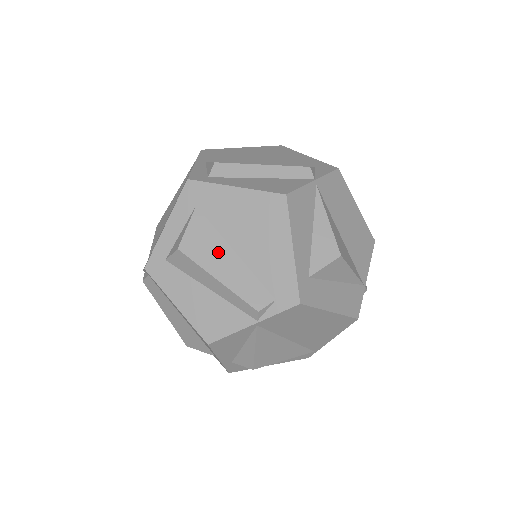
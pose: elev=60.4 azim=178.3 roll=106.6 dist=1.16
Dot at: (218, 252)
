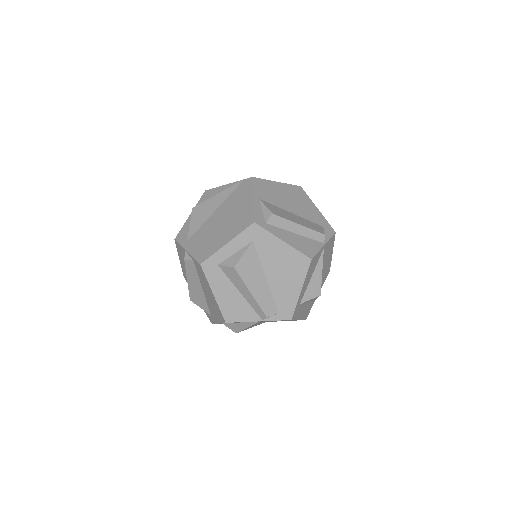
Dot at: (257, 276)
